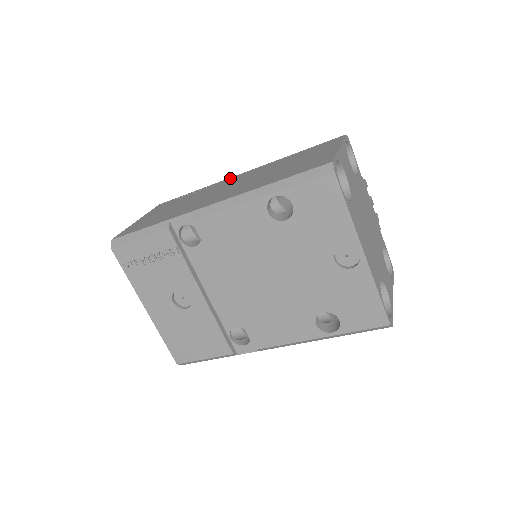
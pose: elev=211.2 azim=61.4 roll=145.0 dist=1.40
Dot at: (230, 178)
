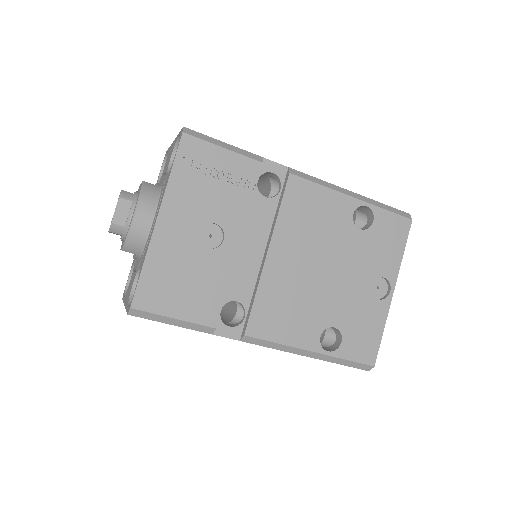
Dot at: occluded
